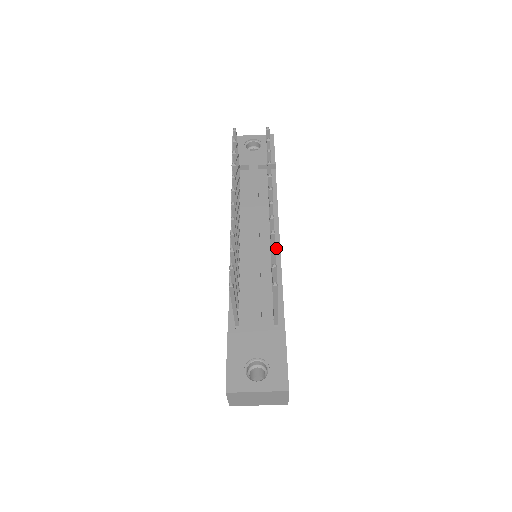
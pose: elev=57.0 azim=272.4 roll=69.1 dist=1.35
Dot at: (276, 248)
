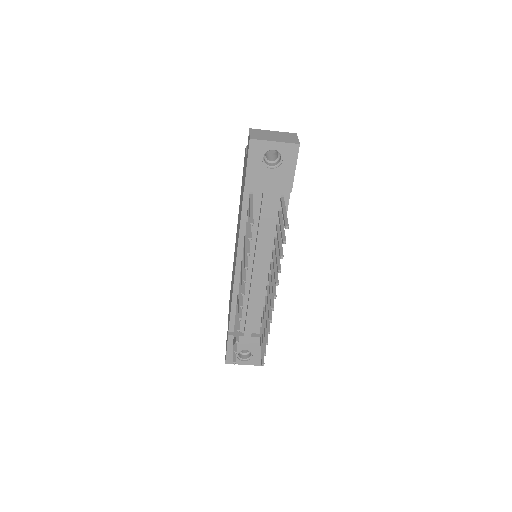
Dot at: occluded
